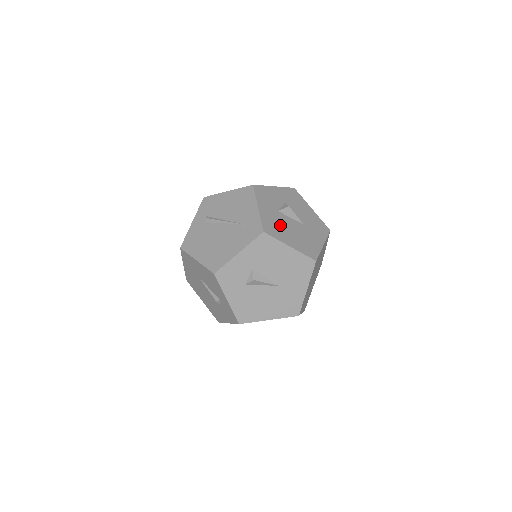
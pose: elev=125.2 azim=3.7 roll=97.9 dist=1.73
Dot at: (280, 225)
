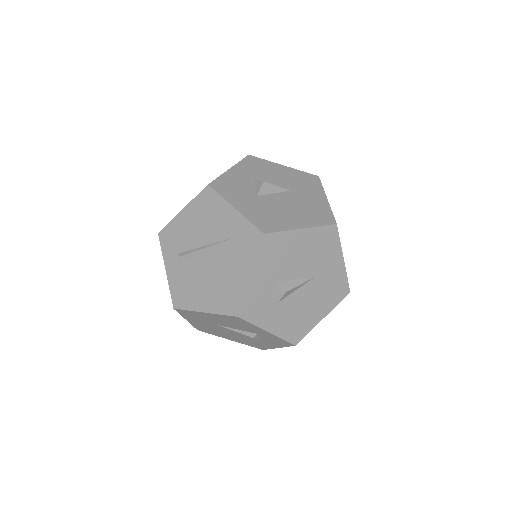
Dot at: (272, 211)
